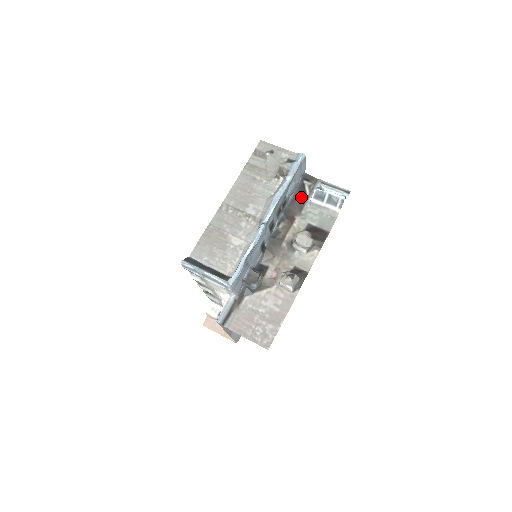
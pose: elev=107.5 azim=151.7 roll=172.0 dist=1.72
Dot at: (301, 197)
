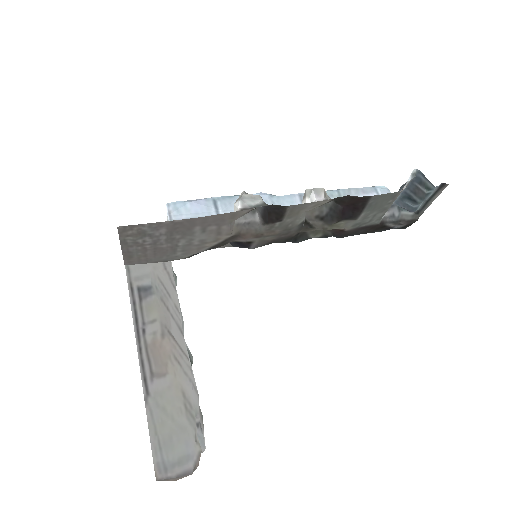
Dot at: (375, 228)
